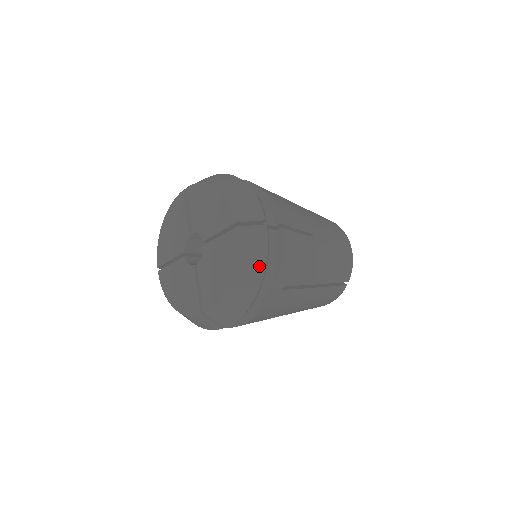
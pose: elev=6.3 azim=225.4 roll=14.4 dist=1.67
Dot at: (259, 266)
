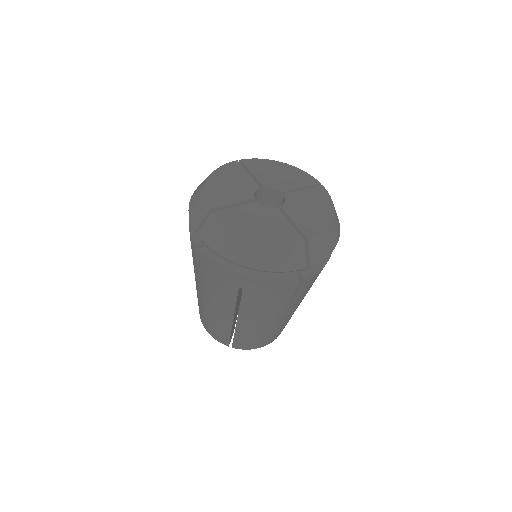
Dot at: occluded
